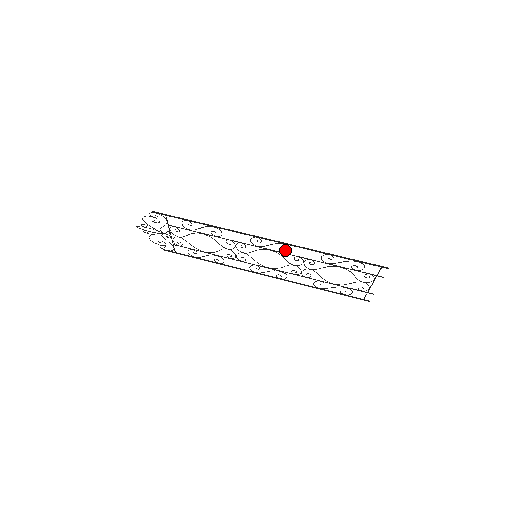
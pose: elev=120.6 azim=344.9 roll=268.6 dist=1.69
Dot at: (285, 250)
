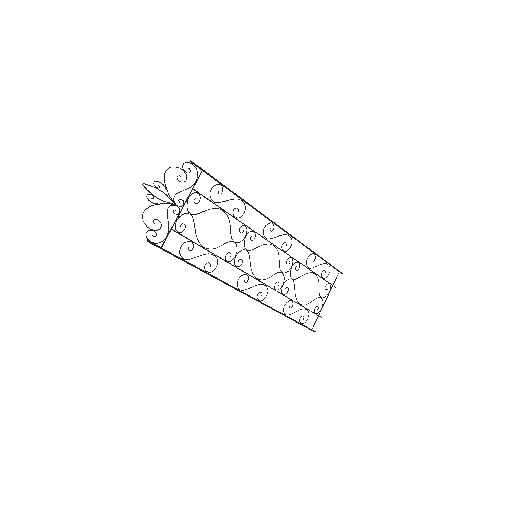
Dot at: occluded
